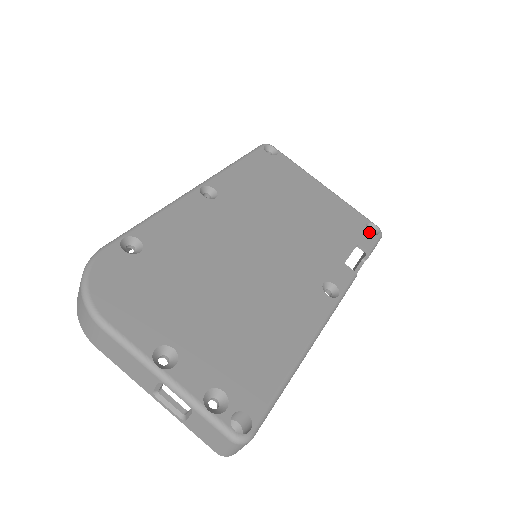
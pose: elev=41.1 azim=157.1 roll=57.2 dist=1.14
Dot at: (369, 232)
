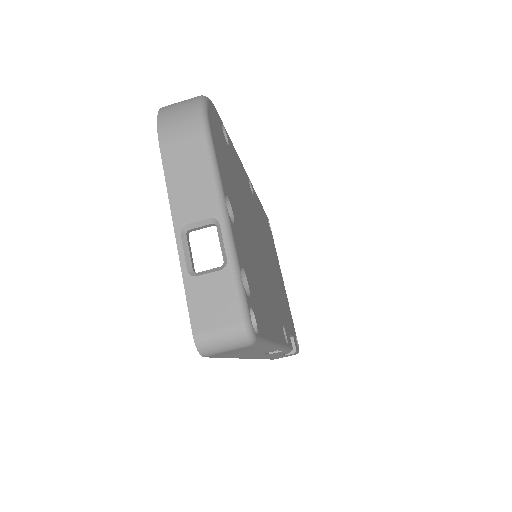
Dot at: occluded
